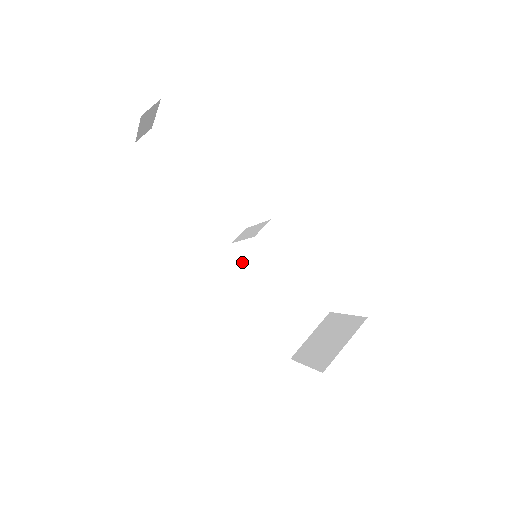
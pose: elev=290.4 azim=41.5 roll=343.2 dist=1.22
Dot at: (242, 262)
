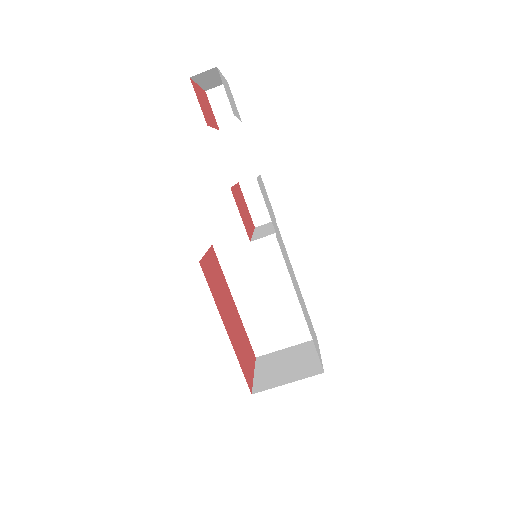
Dot at: (252, 251)
